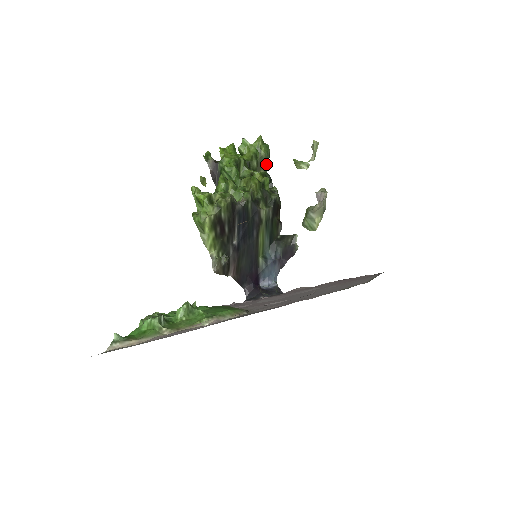
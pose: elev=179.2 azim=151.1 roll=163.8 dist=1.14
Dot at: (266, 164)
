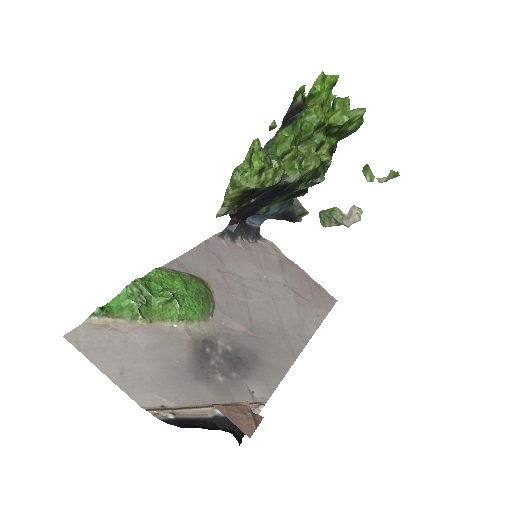
Dot at: (344, 136)
